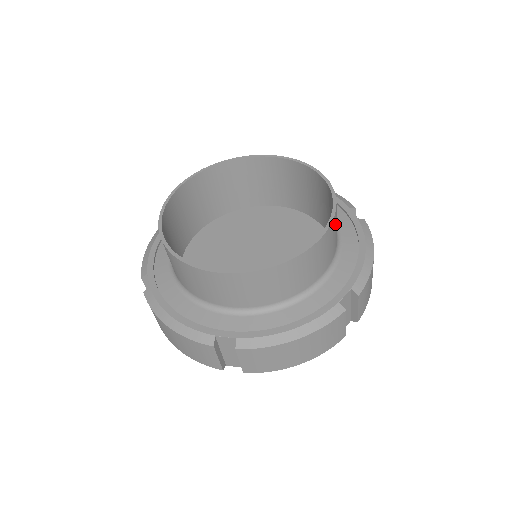
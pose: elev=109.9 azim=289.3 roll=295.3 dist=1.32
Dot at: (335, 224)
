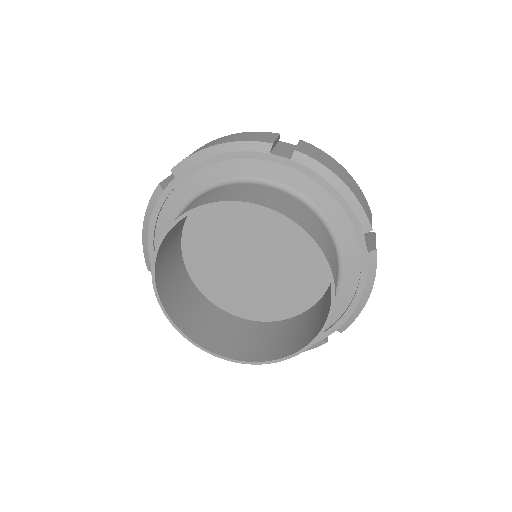
Dot at: (313, 232)
